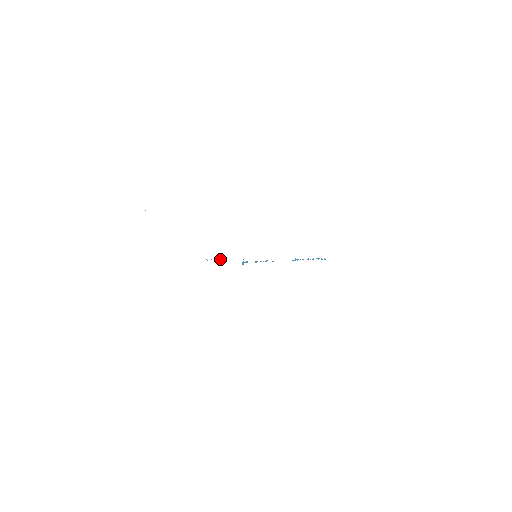
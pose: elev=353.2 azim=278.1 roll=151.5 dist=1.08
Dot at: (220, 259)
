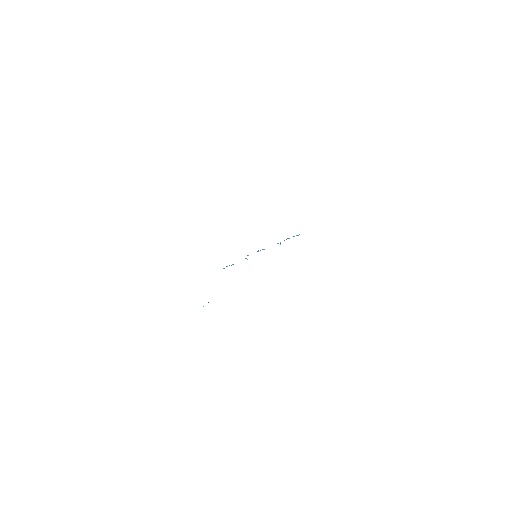
Dot at: occluded
